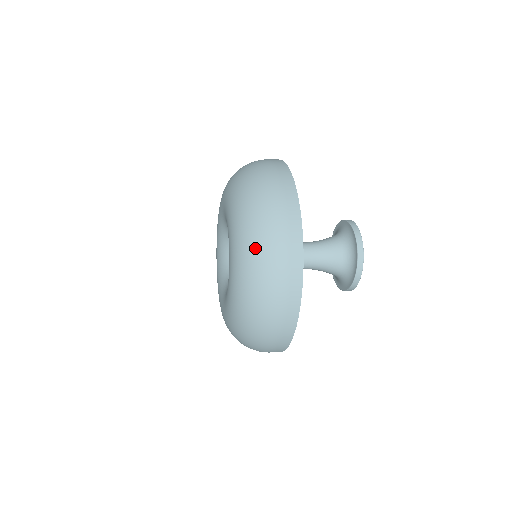
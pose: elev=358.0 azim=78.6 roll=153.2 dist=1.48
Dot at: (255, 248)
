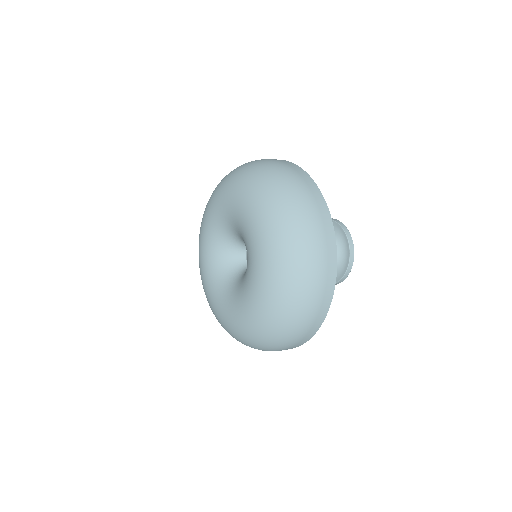
Dot at: (294, 257)
